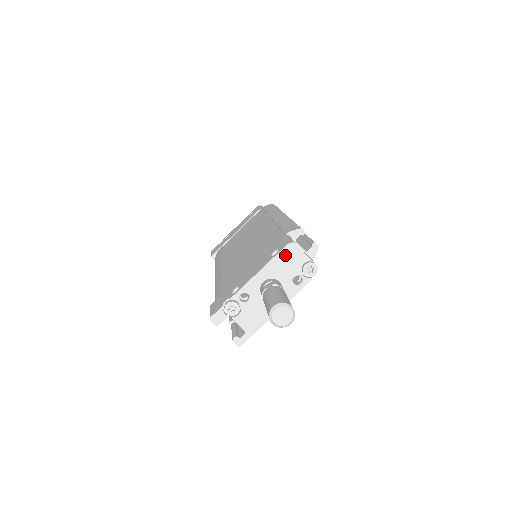
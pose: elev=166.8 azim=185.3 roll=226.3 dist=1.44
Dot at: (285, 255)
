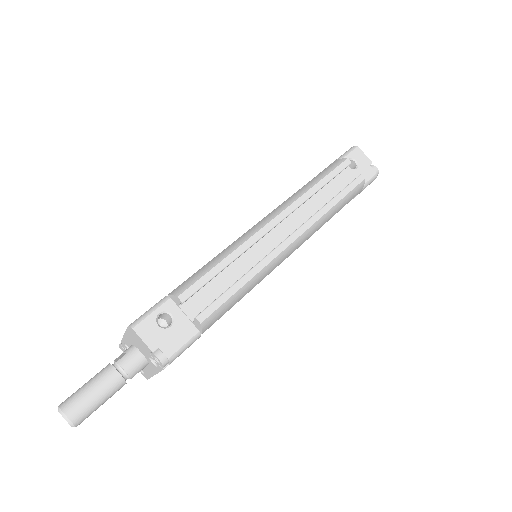
Dot at: (132, 334)
